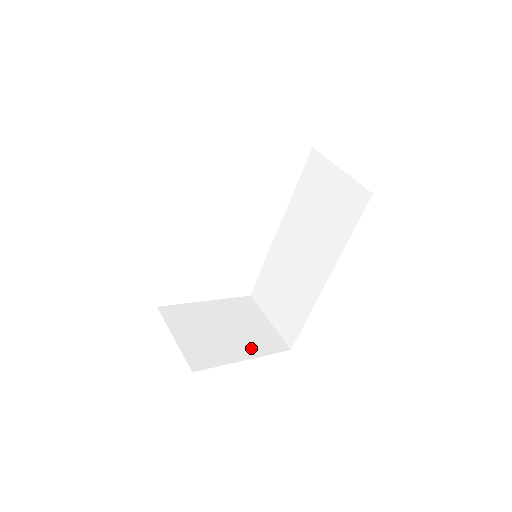
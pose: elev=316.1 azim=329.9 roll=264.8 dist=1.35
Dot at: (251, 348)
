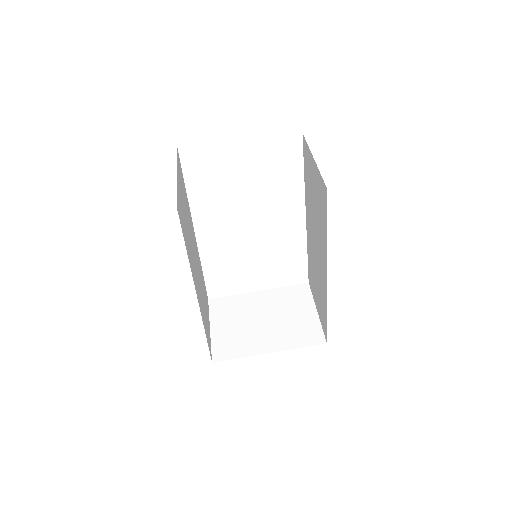
Dot at: (281, 341)
